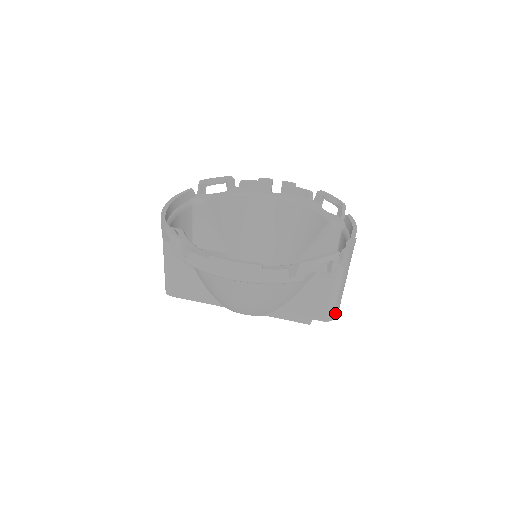
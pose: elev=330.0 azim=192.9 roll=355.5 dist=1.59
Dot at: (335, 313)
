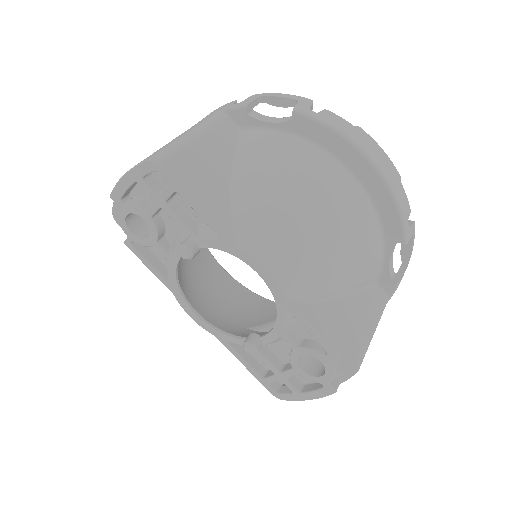
Dot at: occluded
